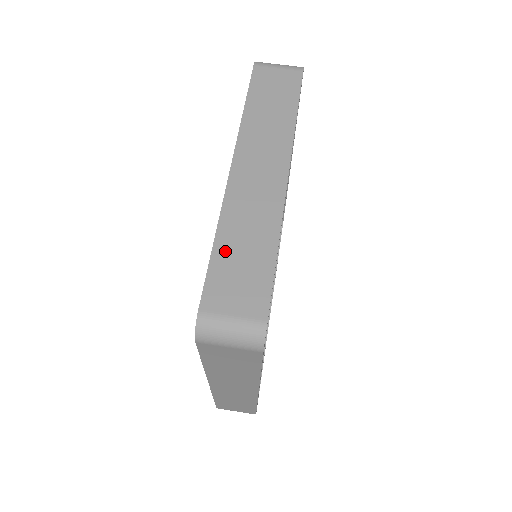
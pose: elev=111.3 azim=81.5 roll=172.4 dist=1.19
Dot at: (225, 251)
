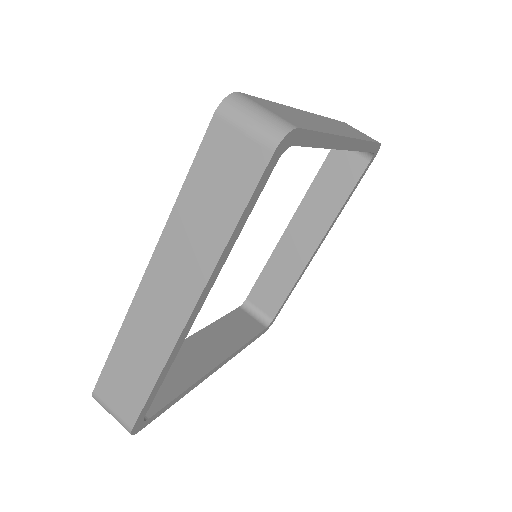
Dot at: (281, 107)
